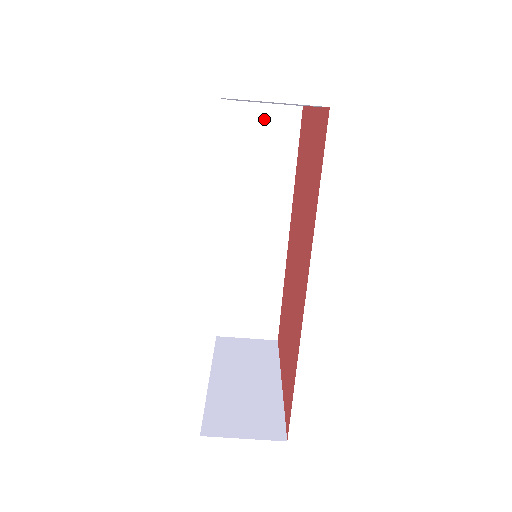
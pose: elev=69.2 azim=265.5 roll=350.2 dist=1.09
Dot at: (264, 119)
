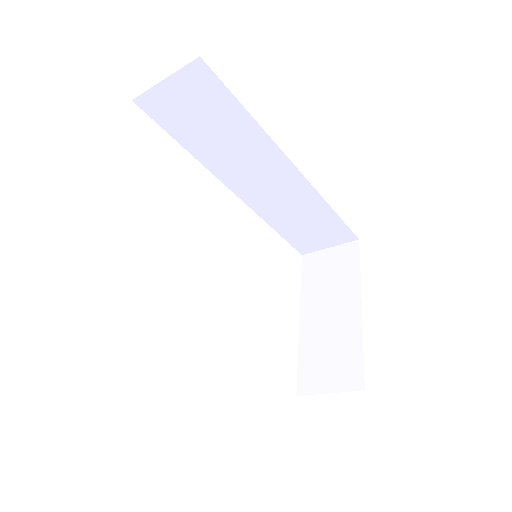
Dot at: (177, 94)
